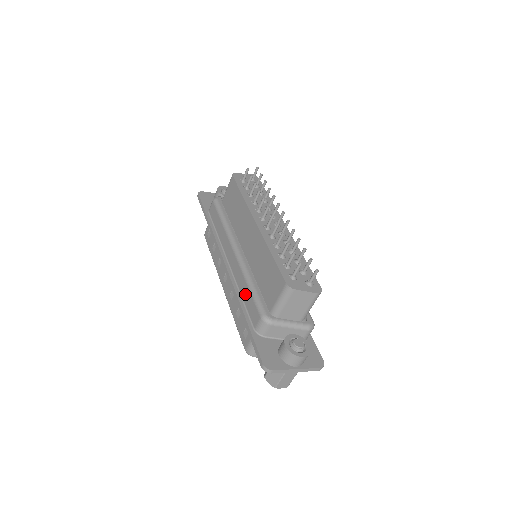
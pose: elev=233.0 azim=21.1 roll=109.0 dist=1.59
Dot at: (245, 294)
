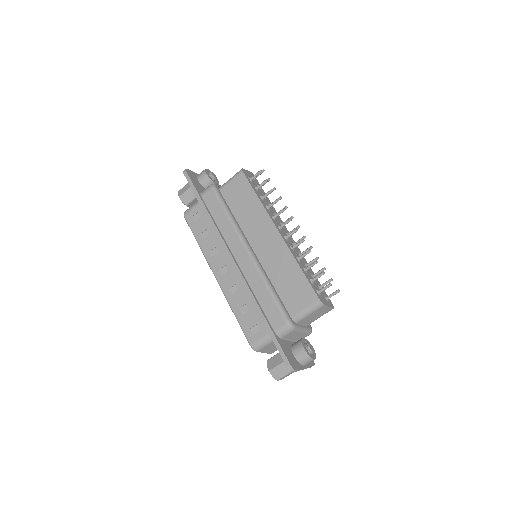
Dot at: (263, 296)
